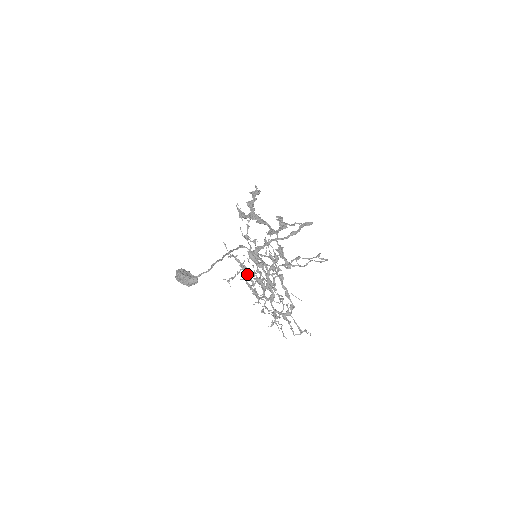
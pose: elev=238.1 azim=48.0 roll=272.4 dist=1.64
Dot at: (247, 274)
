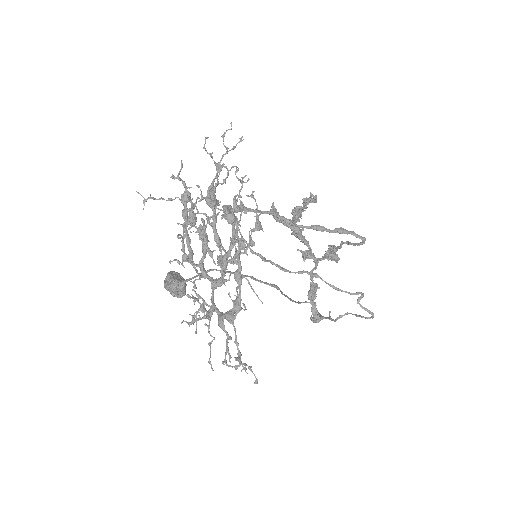
Dot at: (184, 208)
